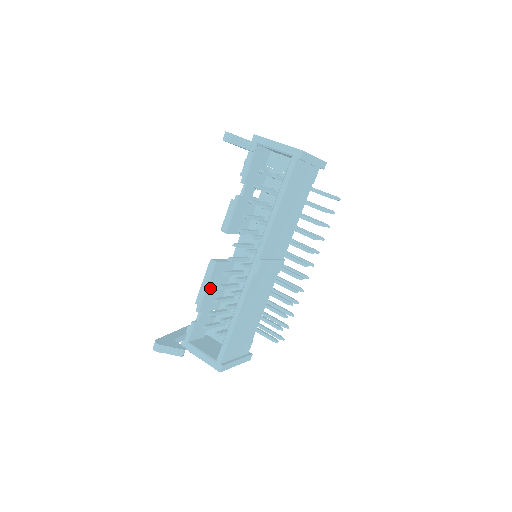
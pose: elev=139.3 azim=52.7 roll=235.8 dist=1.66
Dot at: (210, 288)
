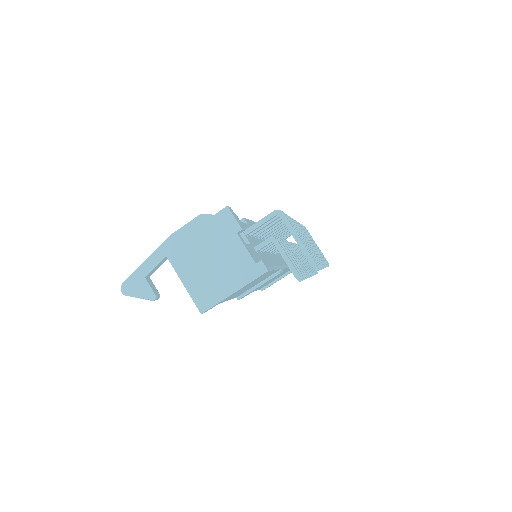
Dot at: occluded
